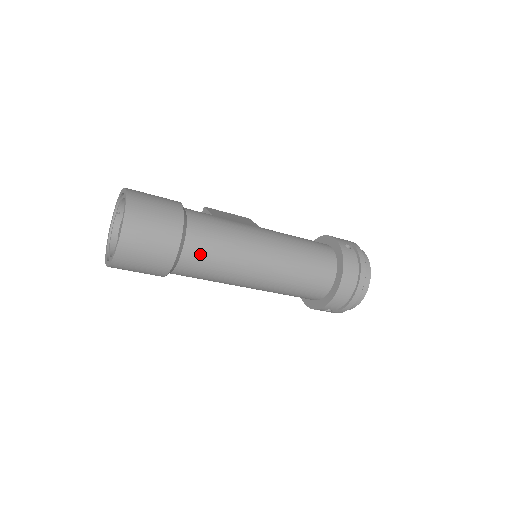
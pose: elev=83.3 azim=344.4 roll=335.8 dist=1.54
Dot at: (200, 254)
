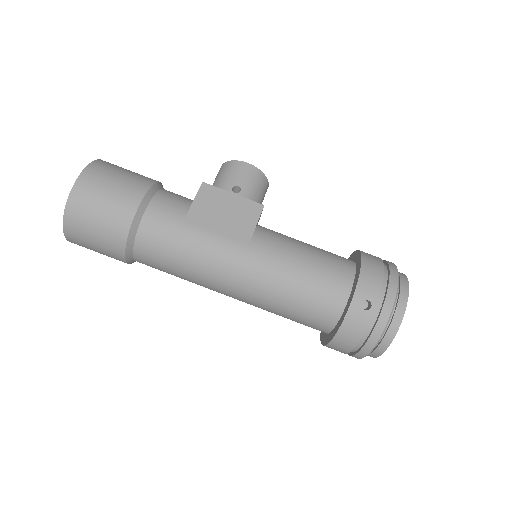
Dot at: (153, 265)
